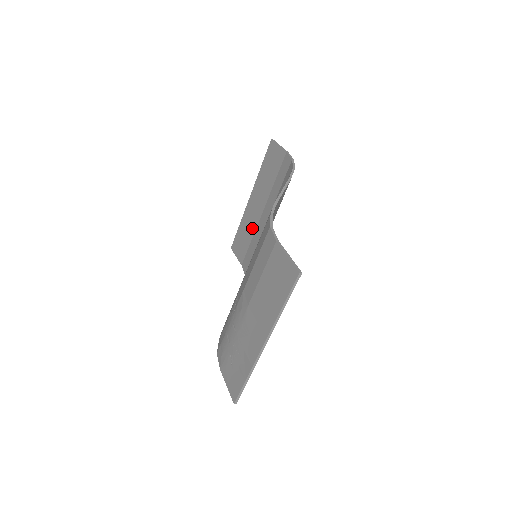
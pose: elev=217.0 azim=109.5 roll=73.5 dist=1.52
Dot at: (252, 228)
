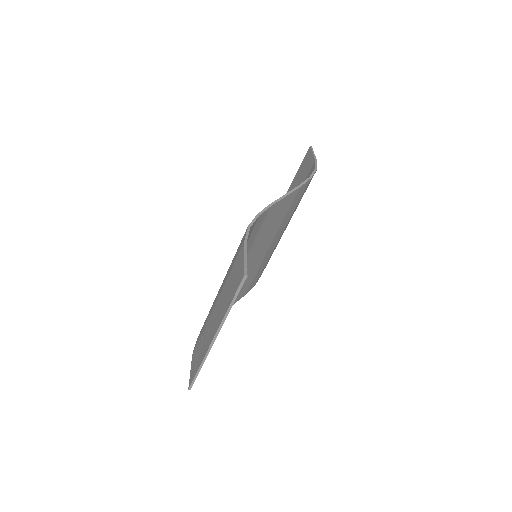
Dot at: occluded
